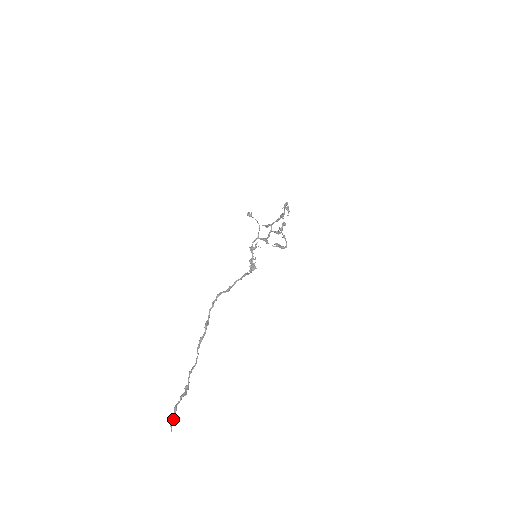
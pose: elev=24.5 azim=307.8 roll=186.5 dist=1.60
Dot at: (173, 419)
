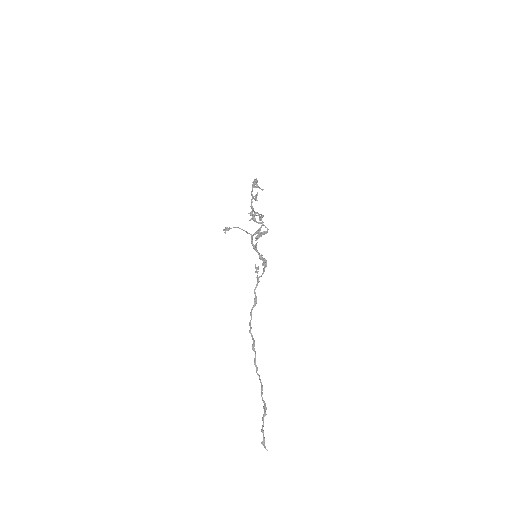
Dot at: (264, 441)
